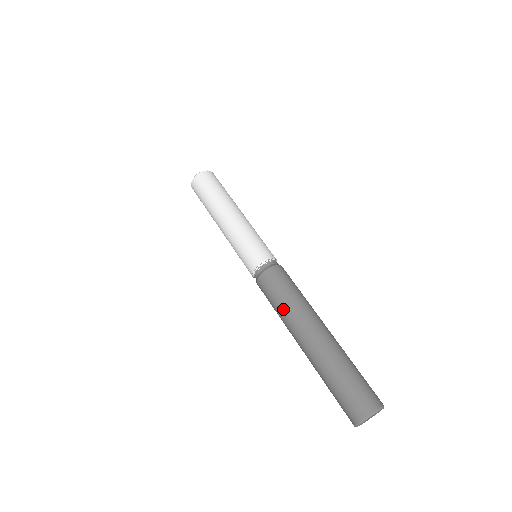
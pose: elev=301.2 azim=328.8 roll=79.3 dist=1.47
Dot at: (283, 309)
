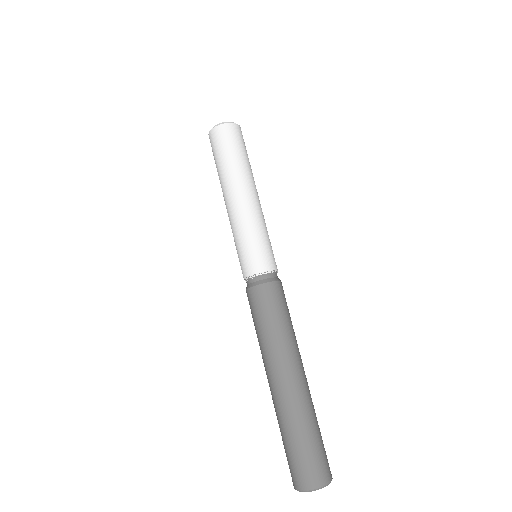
Dot at: (278, 334)
